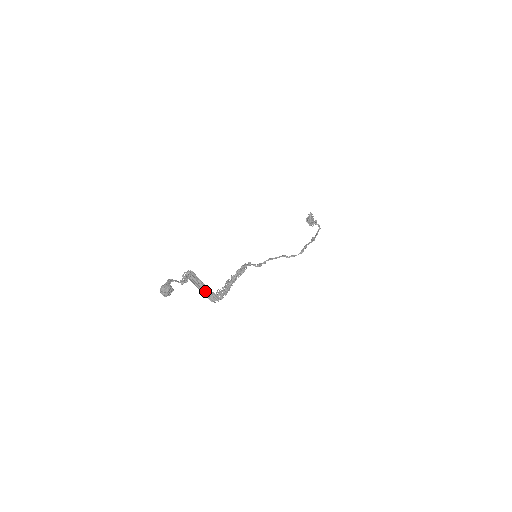
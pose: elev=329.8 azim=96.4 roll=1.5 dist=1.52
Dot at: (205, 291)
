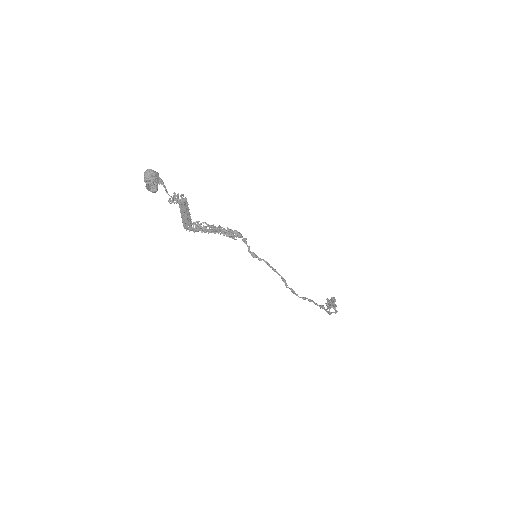
Dot at: (185, 217)
